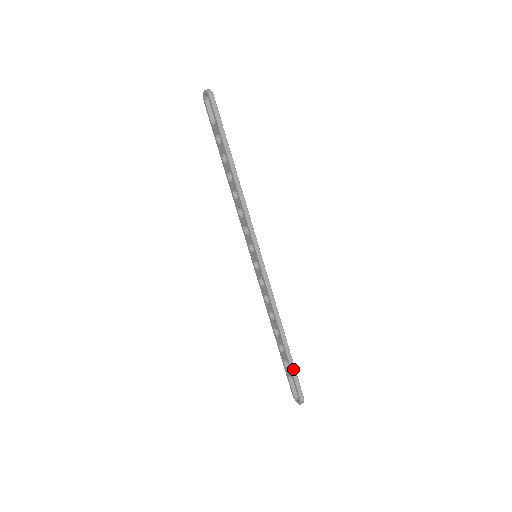
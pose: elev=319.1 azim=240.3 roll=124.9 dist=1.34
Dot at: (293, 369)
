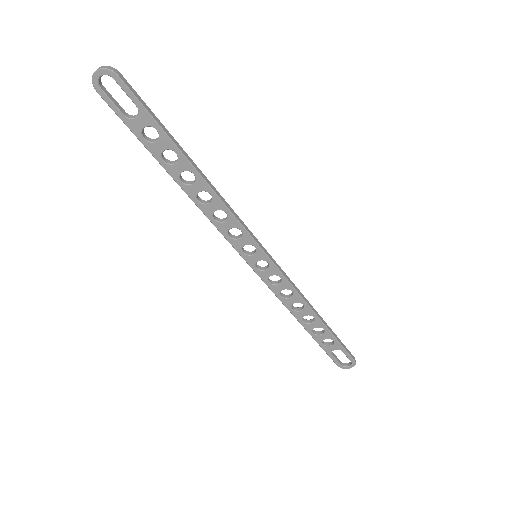
Dot at: (338, 340)
